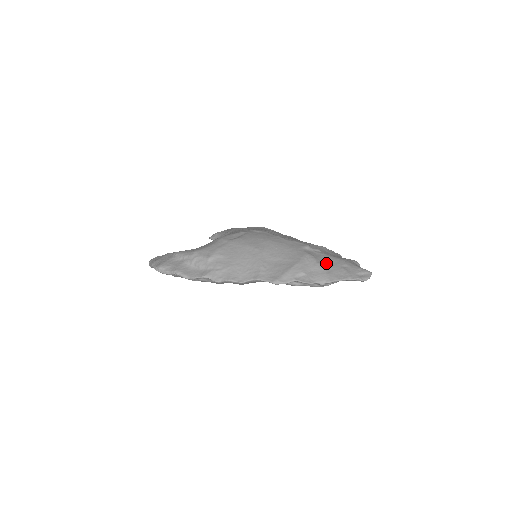
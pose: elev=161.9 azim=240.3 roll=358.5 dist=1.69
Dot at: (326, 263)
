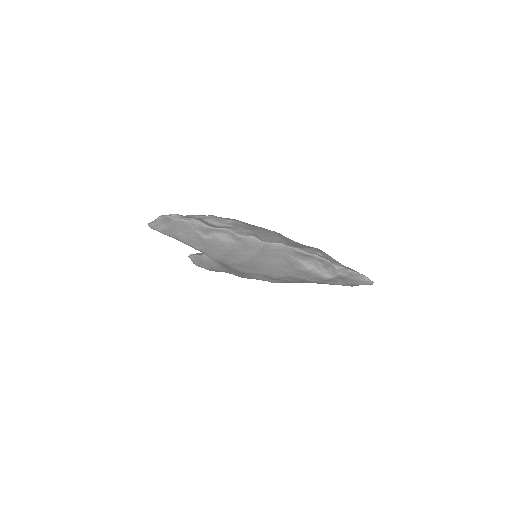
Dot at: occluded
